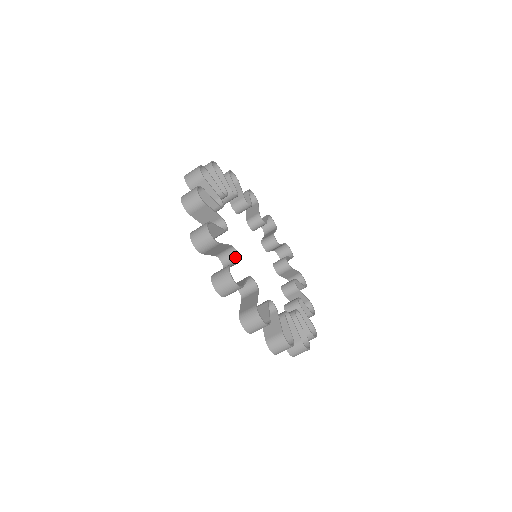
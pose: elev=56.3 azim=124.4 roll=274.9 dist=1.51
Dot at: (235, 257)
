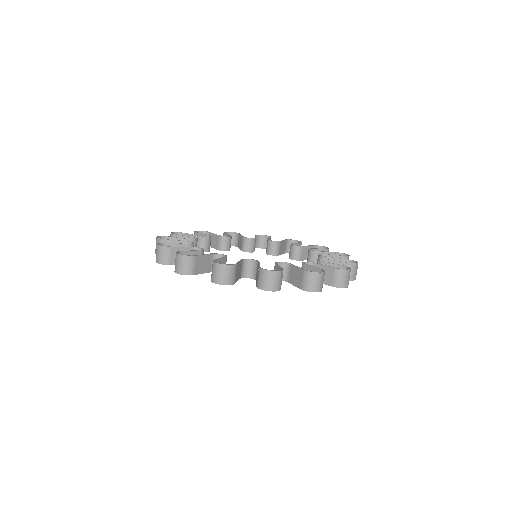
Dot at: (282, 266)
